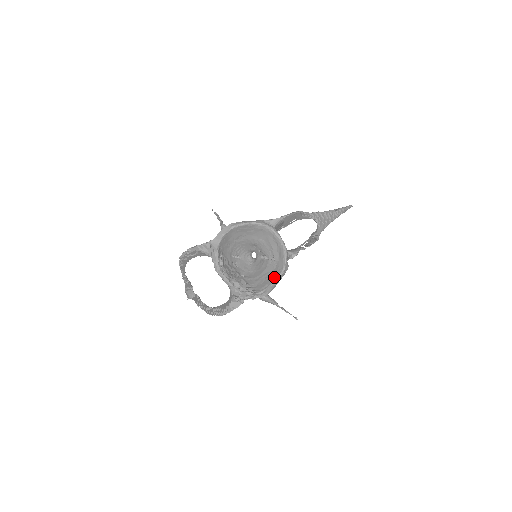
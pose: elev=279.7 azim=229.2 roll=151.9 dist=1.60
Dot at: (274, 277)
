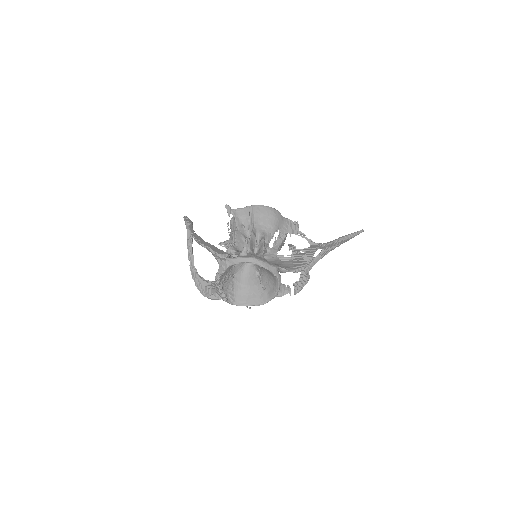
Dot at: (254, 302)
